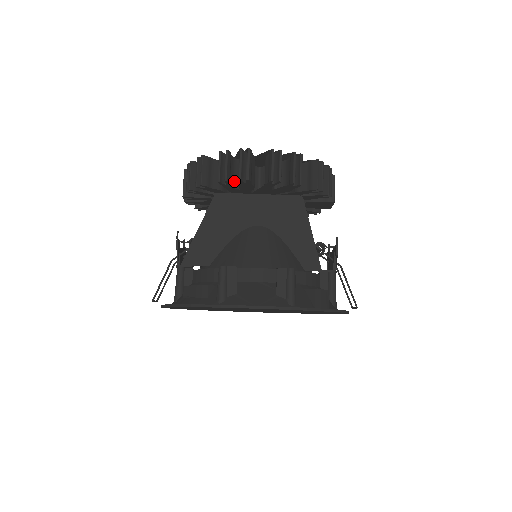
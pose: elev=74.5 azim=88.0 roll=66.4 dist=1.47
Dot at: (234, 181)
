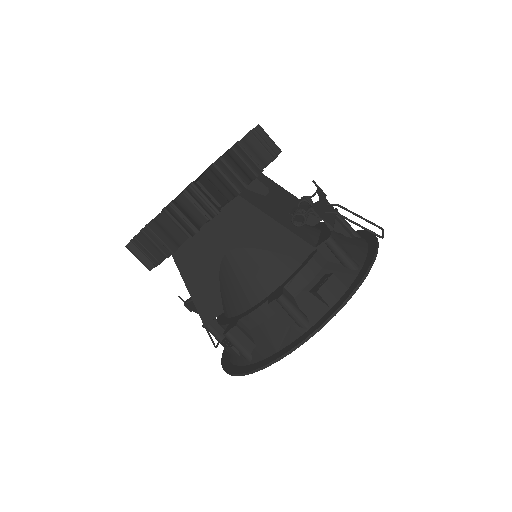
Dot at: occluded
